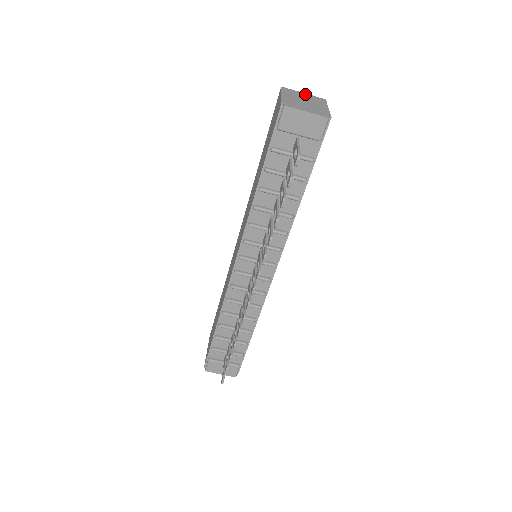
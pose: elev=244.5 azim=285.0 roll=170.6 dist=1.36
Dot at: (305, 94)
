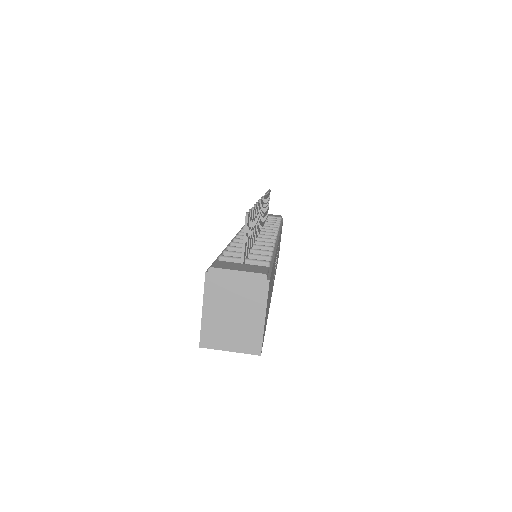
Dot at: occluded
